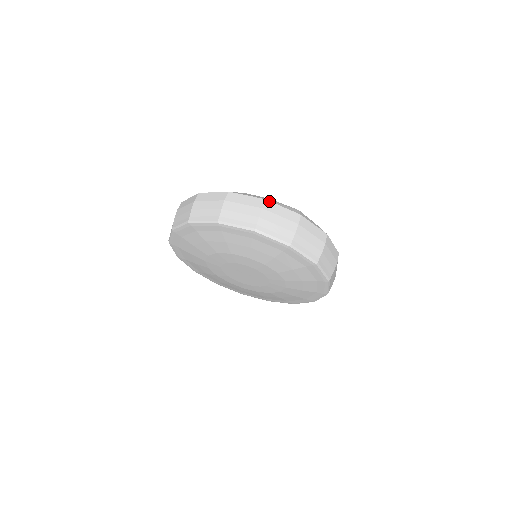
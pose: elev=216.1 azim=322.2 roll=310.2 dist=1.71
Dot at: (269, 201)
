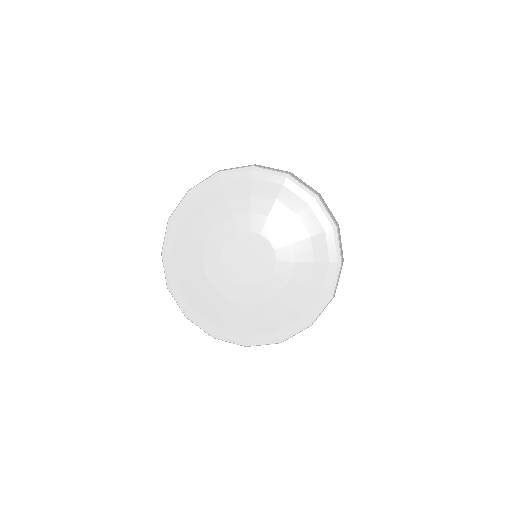
Dot at: occluded
